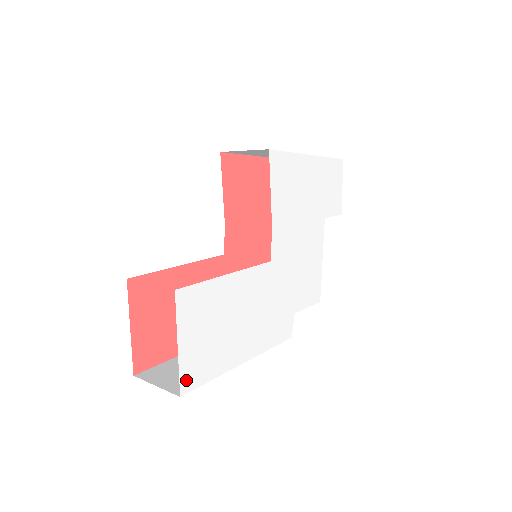
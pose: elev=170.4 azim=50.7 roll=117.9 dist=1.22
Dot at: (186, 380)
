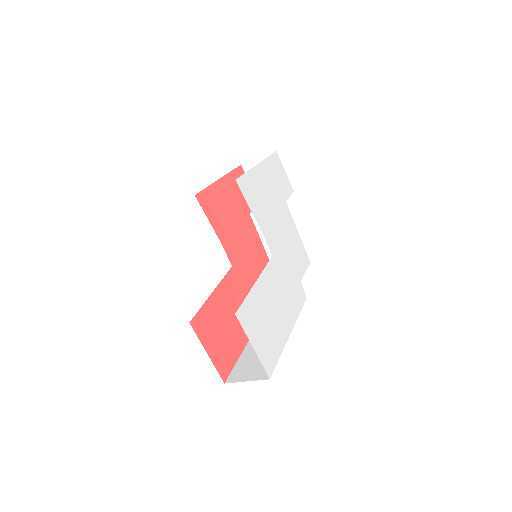
Dot at: (267, 367)
